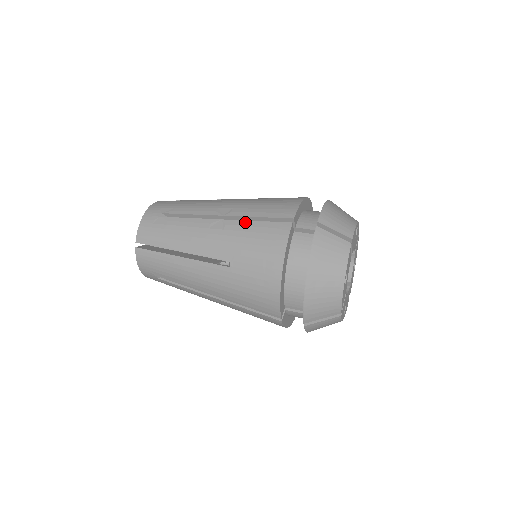
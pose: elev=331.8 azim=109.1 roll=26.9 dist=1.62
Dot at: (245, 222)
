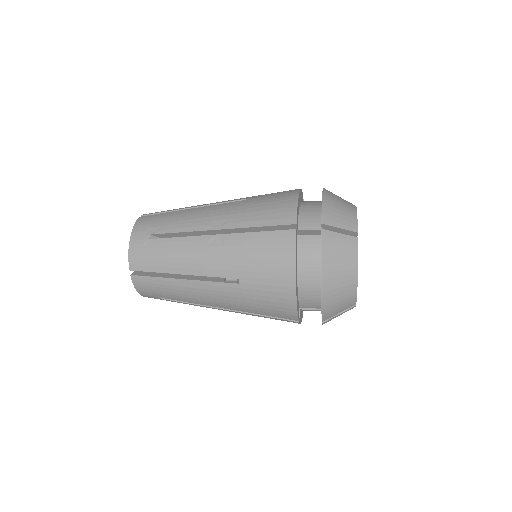
Dot at: (245, 235)
